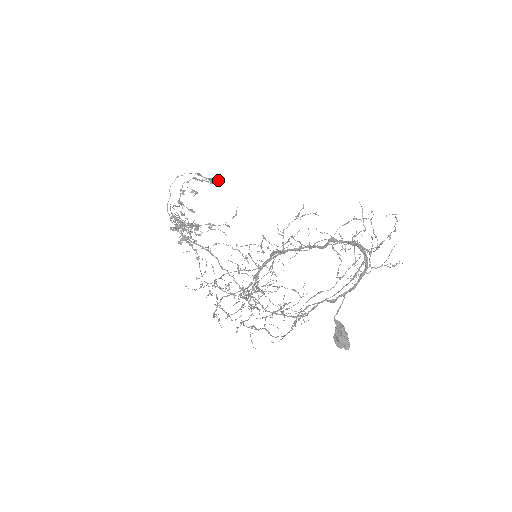
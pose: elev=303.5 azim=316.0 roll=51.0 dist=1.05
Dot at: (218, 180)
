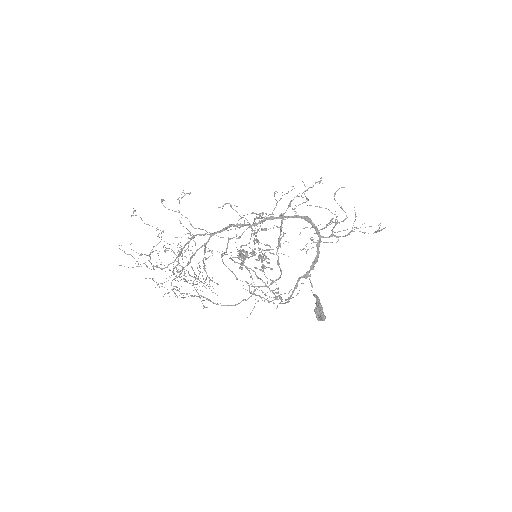
Dot at: occluded
